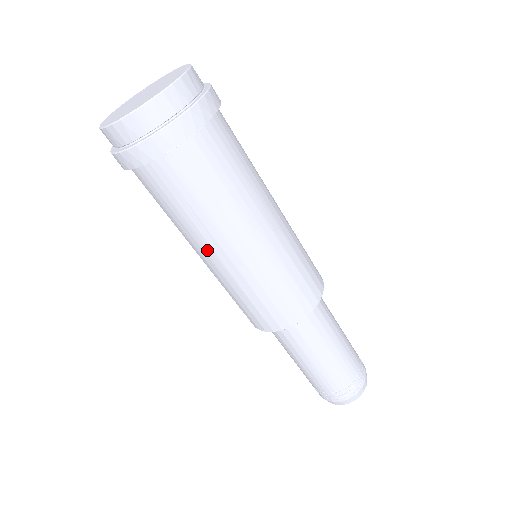
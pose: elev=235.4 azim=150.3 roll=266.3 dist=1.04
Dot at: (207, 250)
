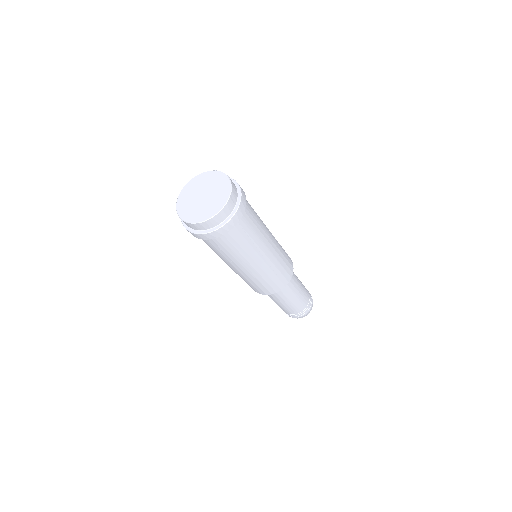
Dot at: (256, 259)
